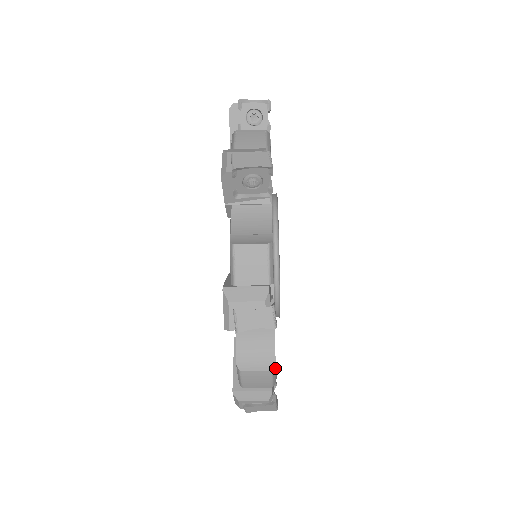
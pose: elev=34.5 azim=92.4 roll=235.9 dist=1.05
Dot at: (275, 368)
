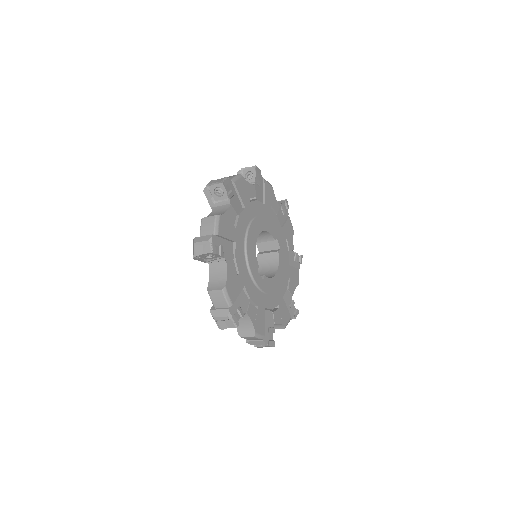
Dot at: (257, 334)
